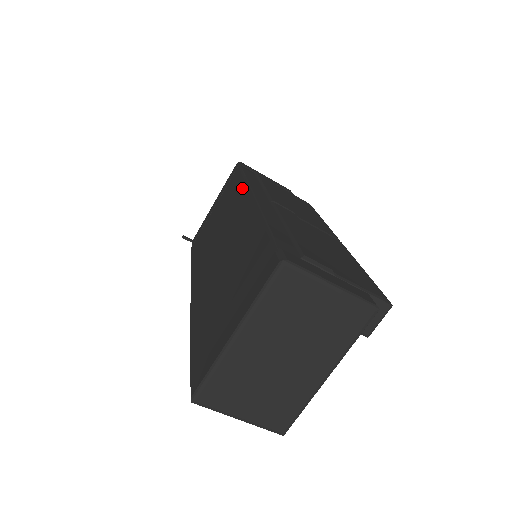
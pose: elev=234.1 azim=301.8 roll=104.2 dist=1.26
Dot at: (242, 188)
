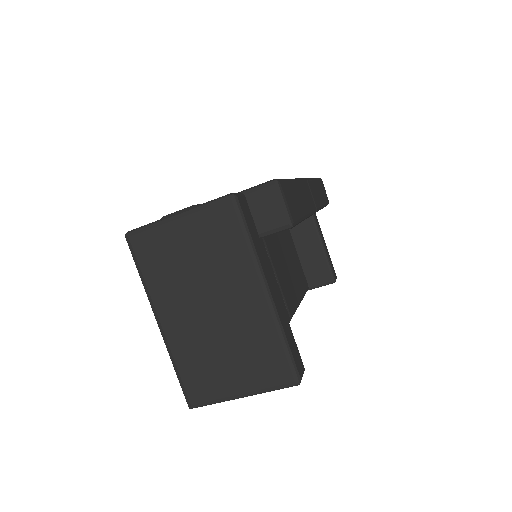
Dot at: occluded
